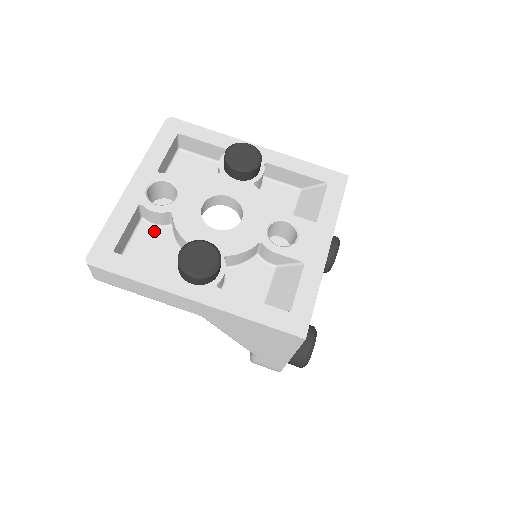
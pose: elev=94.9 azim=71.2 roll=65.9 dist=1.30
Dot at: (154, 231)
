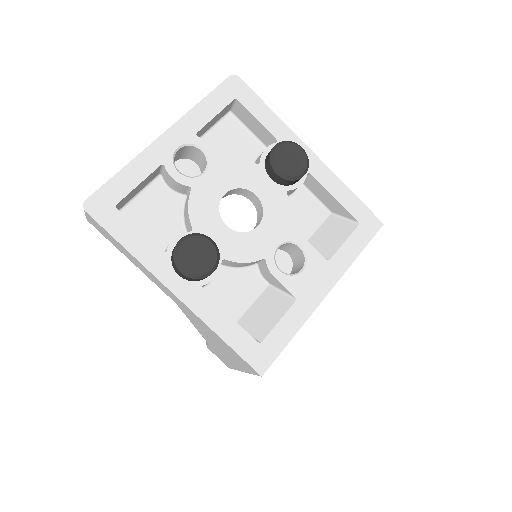
Dot at: (166, 194)
